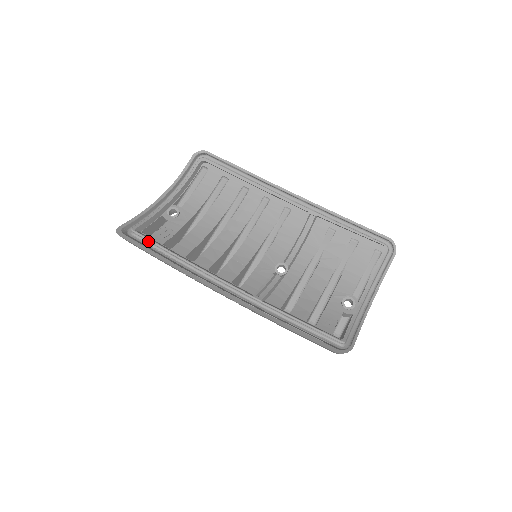
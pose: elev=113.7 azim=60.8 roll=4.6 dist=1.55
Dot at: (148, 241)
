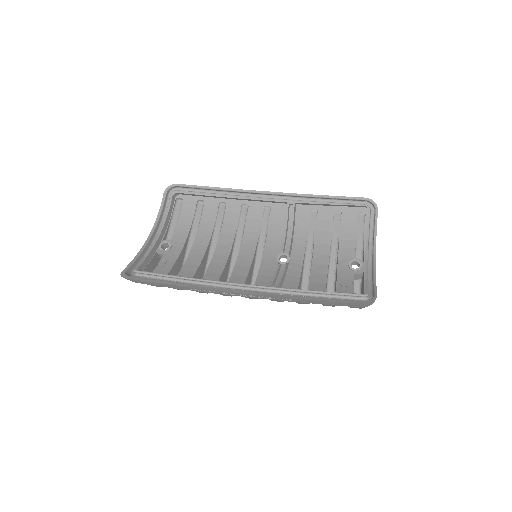
Dot at: (153, 275)
